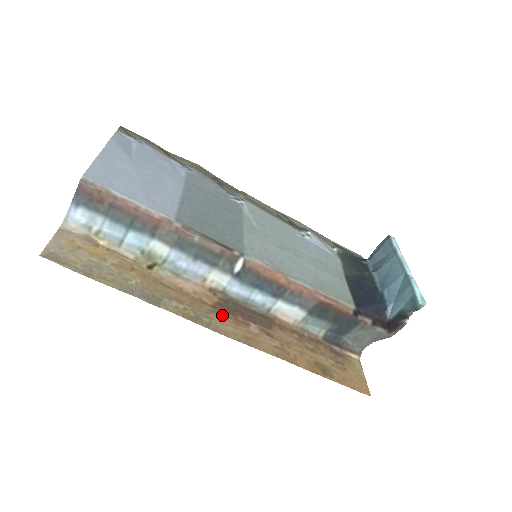
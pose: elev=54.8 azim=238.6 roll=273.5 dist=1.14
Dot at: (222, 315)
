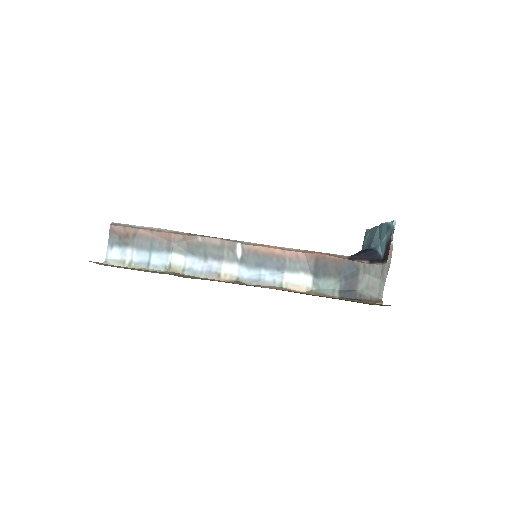
Dot at: occluded
